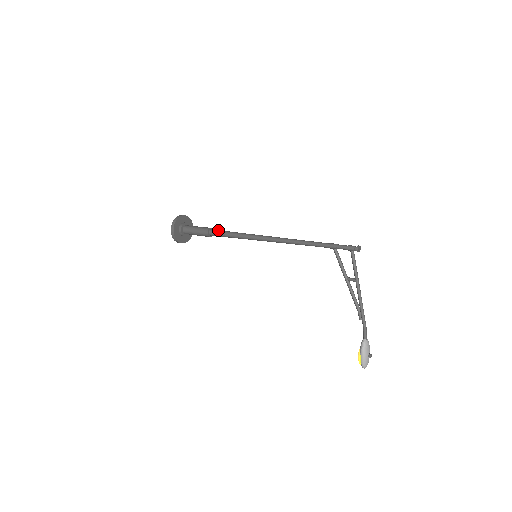
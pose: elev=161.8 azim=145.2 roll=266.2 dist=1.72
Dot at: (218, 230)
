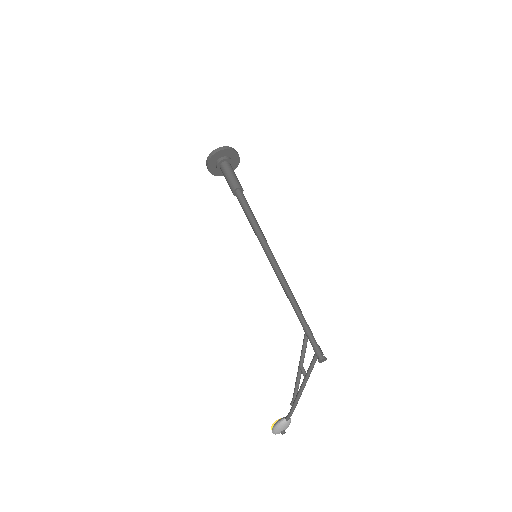
Dot at: (243, 197)
